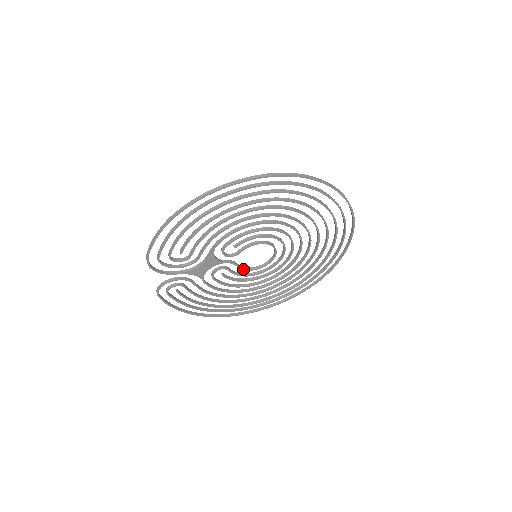
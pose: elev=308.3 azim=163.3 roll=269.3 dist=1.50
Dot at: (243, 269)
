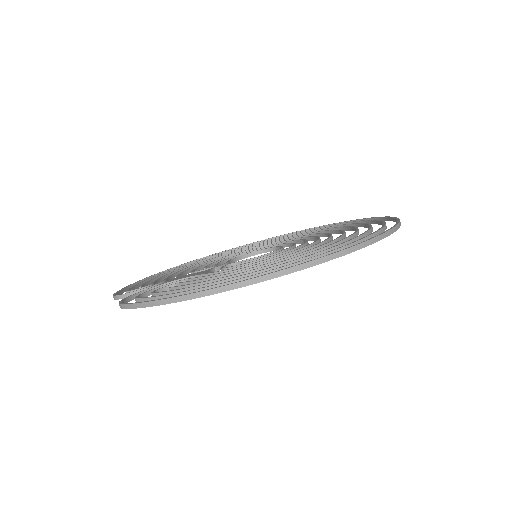
Dot at: (233, 262)
